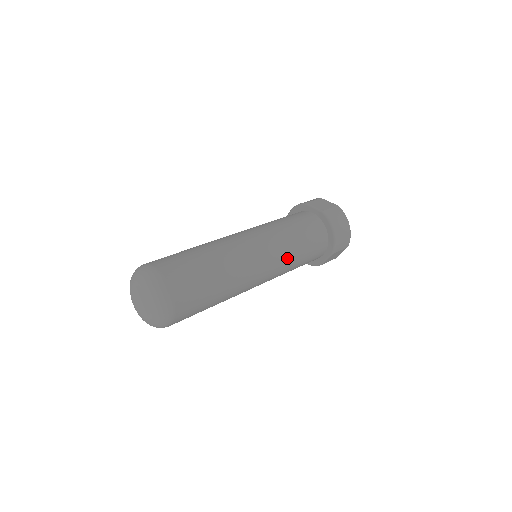
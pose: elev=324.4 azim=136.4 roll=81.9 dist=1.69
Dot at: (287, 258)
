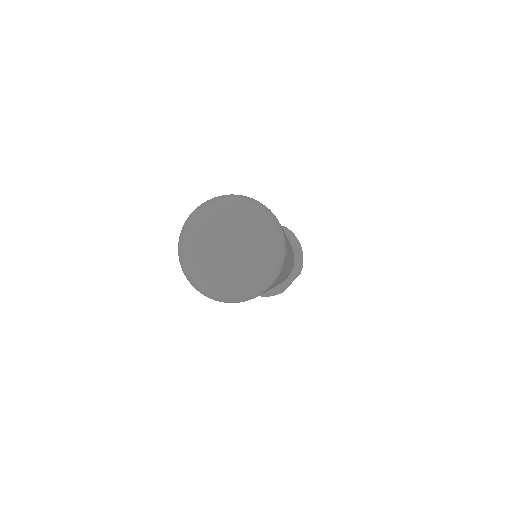
Dot at: (292, 257)
